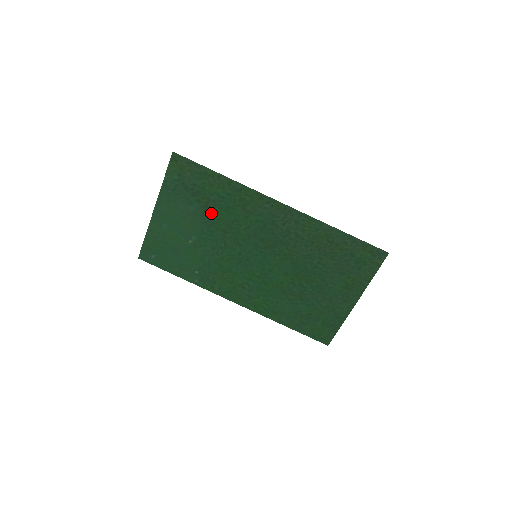
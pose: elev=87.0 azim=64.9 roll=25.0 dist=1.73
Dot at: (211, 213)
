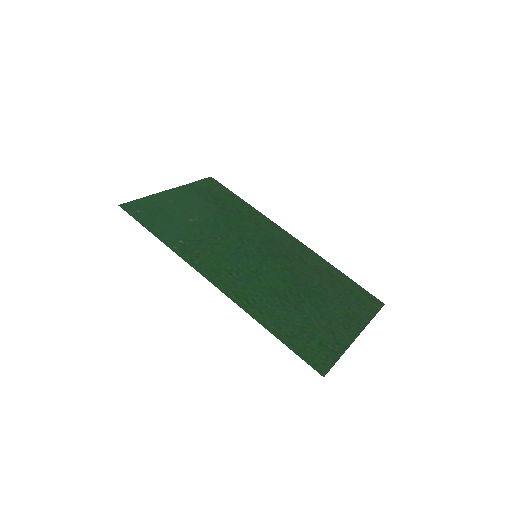
Dot at: (224, 214)
